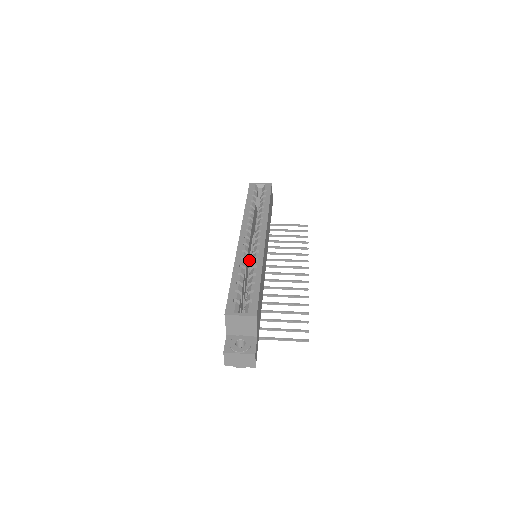
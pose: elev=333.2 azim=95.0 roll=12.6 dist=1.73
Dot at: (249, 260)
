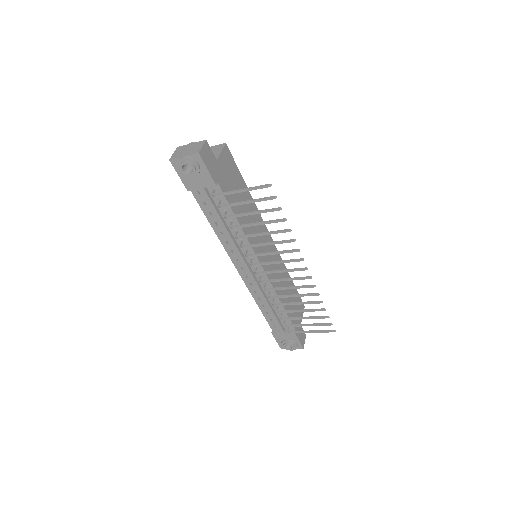
Dot at: occluded
